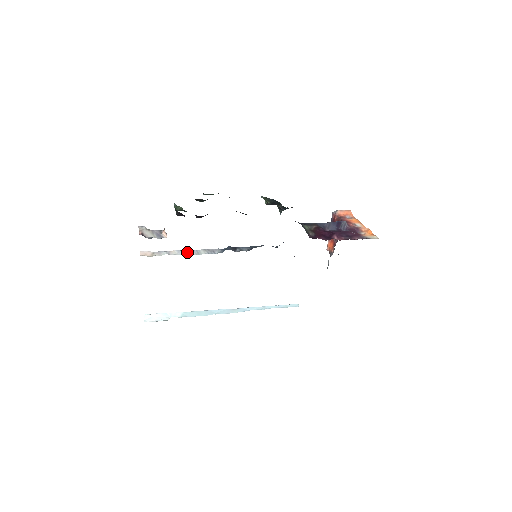
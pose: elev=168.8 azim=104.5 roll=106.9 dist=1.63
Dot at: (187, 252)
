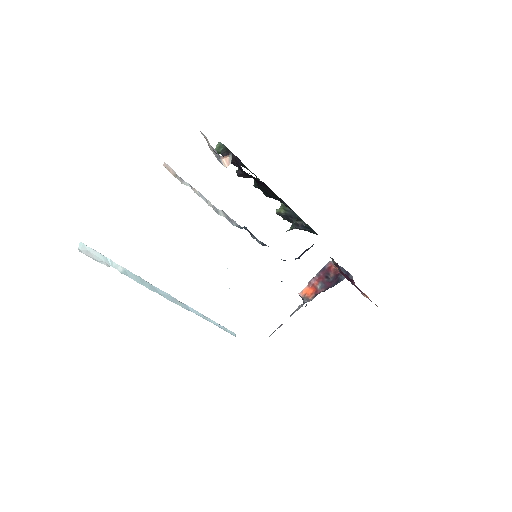
Dot at: (208, 201)
